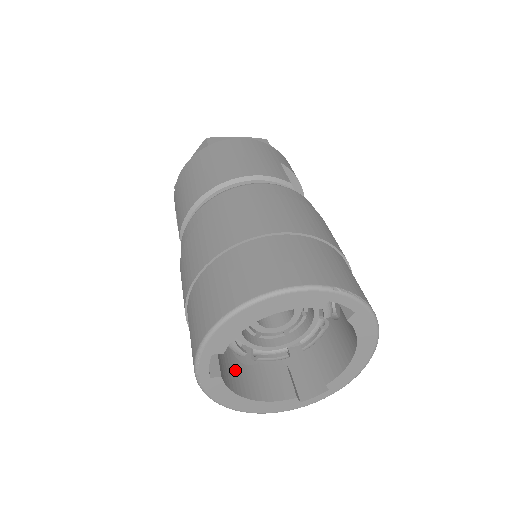
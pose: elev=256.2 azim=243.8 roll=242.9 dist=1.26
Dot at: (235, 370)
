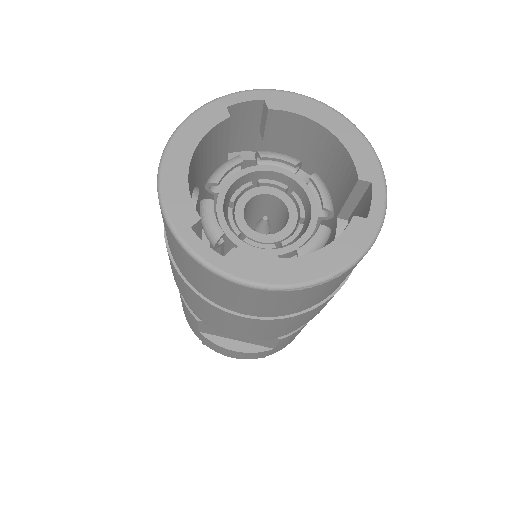
Dot at: occluded
